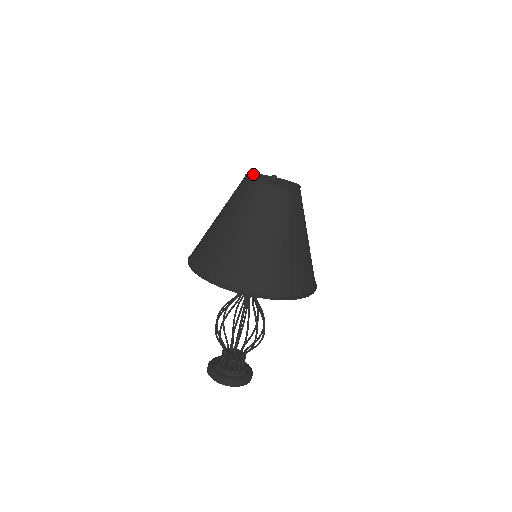
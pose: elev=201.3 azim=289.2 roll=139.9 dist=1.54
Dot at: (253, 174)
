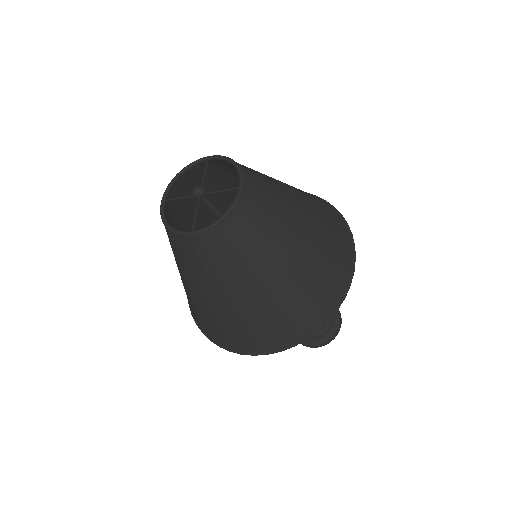
Dot at: (185, 170)
